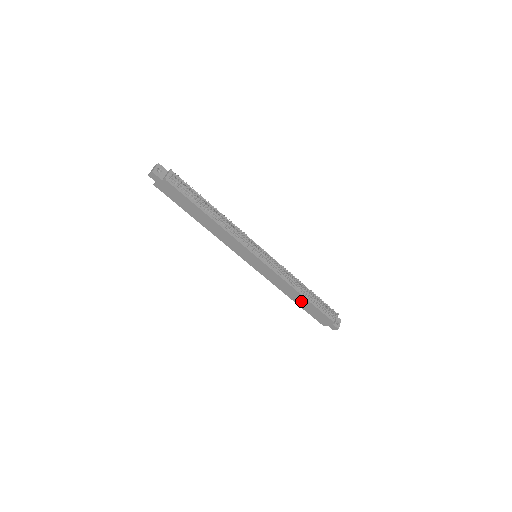
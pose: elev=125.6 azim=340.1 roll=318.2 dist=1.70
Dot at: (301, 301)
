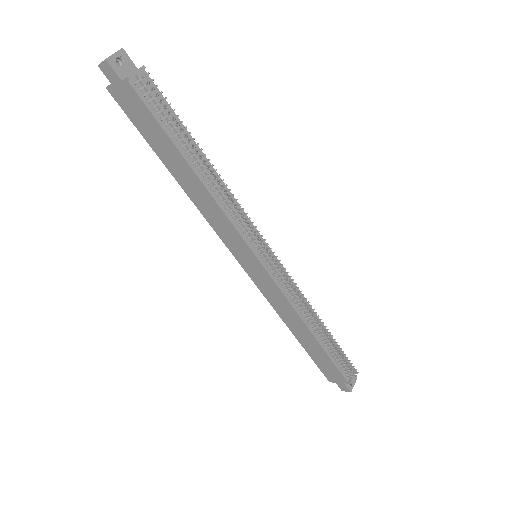
Dot at: (307, 340)
